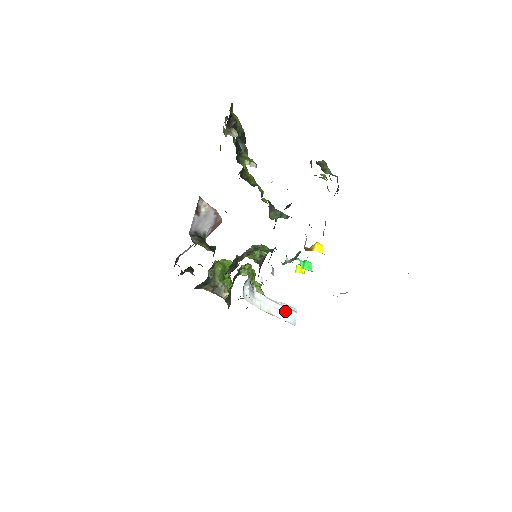
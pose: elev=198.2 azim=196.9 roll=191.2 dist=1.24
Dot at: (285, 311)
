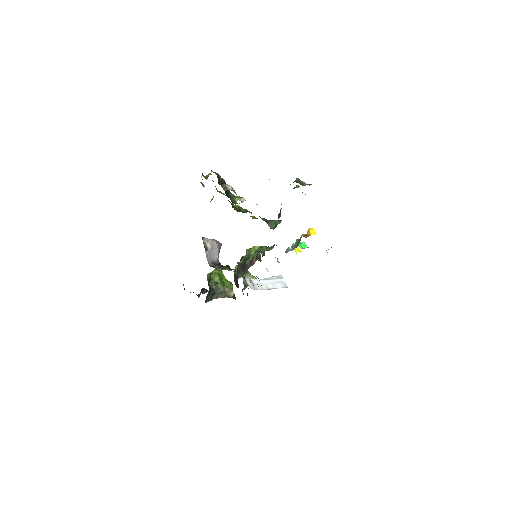
Dot at: (276, 281)
